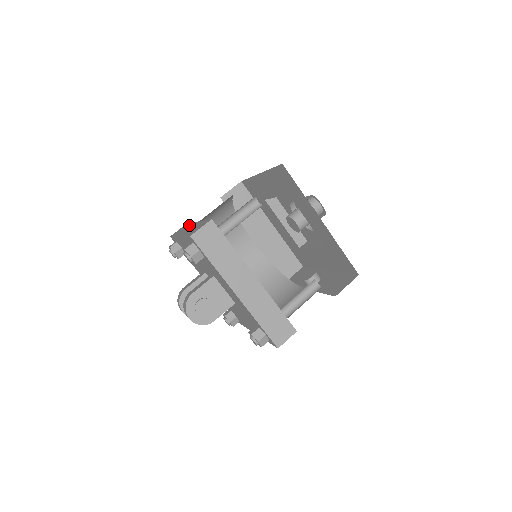
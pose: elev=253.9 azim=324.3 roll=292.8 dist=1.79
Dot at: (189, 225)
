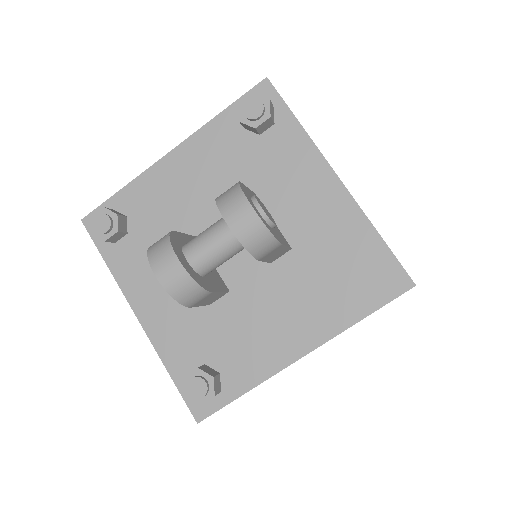
Dot at: occluded
